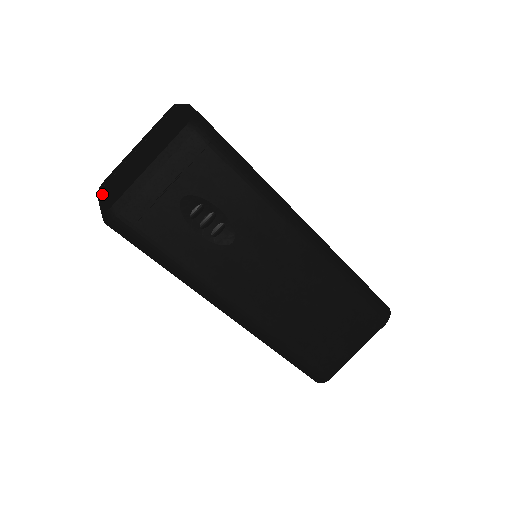
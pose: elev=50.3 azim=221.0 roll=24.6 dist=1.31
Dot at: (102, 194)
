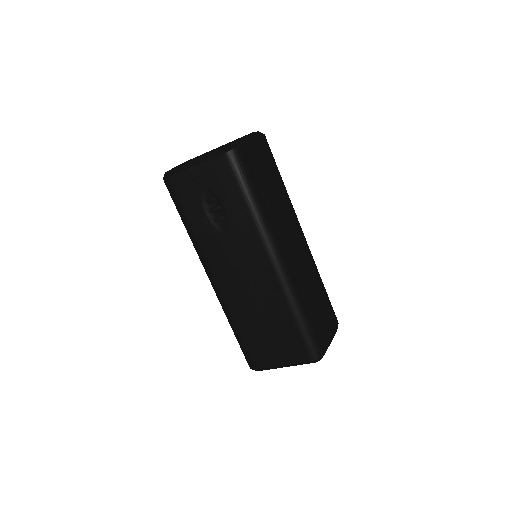
Dot at: (182, 163)
